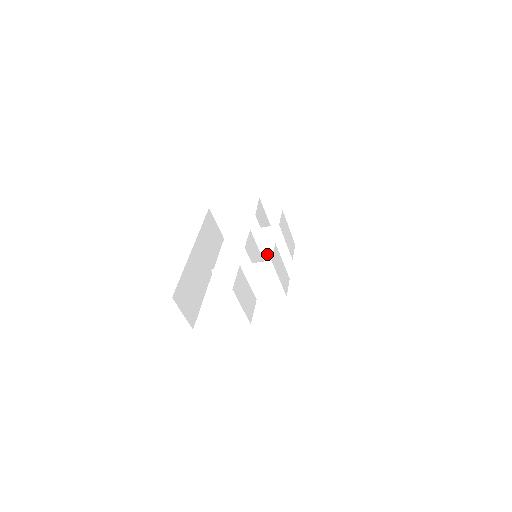
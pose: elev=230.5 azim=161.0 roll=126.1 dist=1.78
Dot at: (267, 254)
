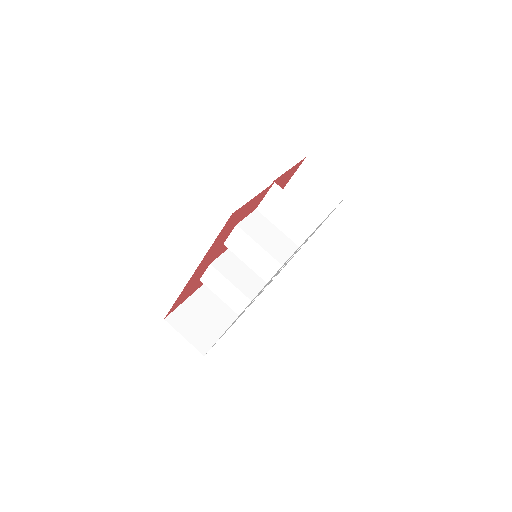
Dot at: occluded
